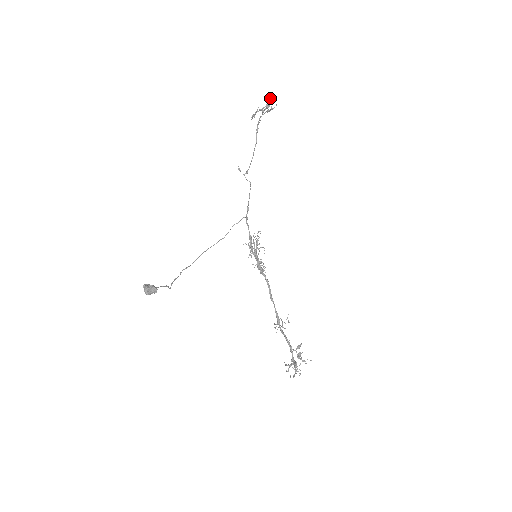
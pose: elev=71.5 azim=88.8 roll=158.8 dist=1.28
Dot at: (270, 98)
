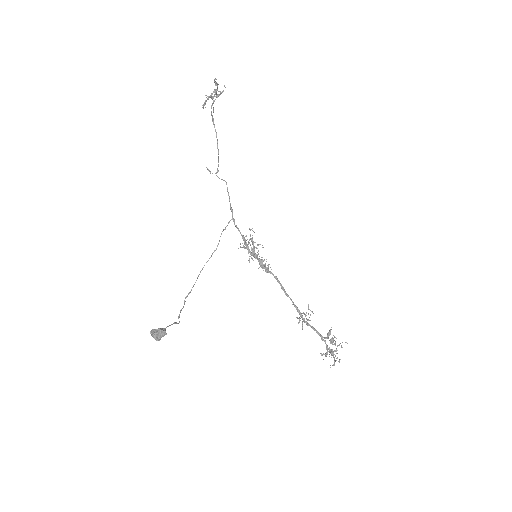
Dot at: (216, 82)
